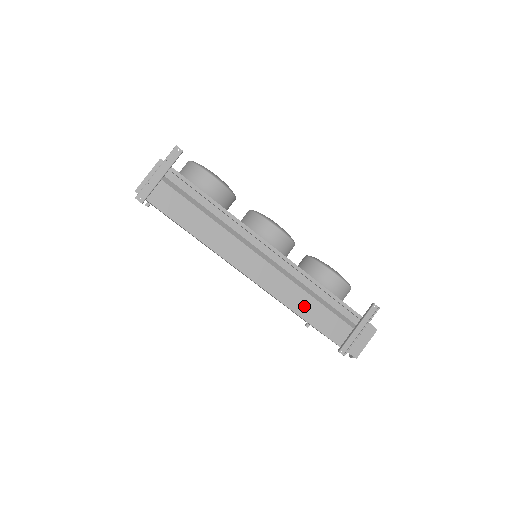
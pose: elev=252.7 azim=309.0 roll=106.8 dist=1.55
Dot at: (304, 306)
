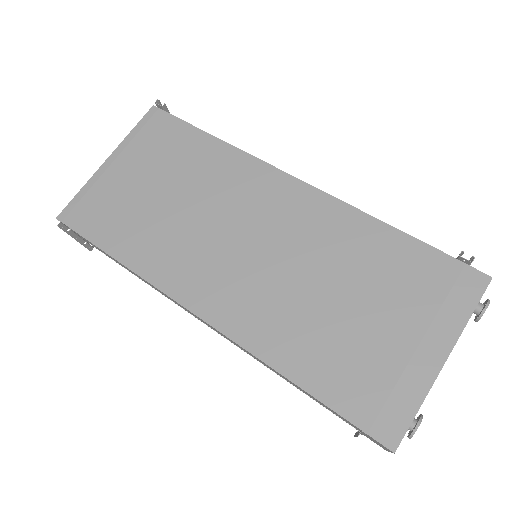
Dot at: occluded
